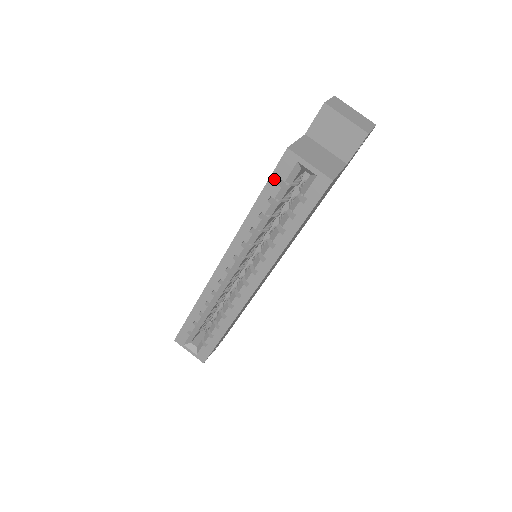
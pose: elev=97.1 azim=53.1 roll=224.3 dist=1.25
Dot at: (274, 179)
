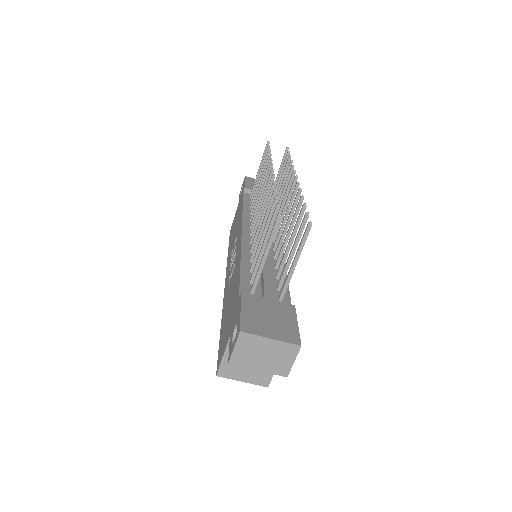
Dot at: occluded
